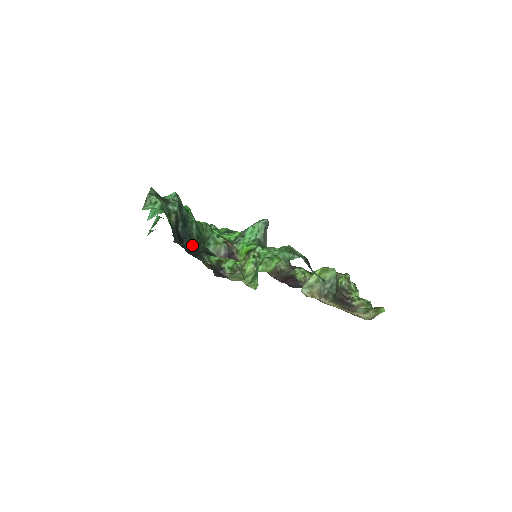
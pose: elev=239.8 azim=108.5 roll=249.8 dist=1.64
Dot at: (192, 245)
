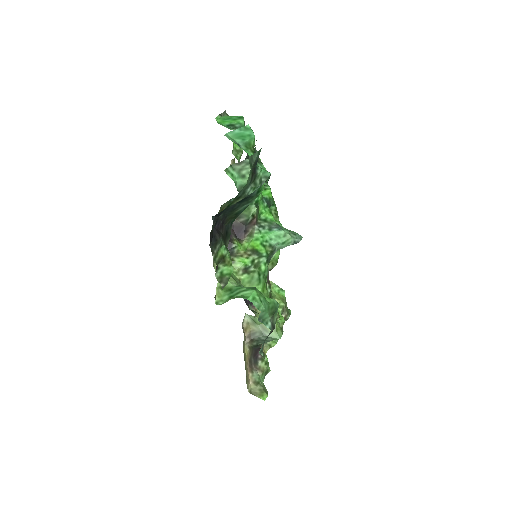
Dot at: (225, 217)
